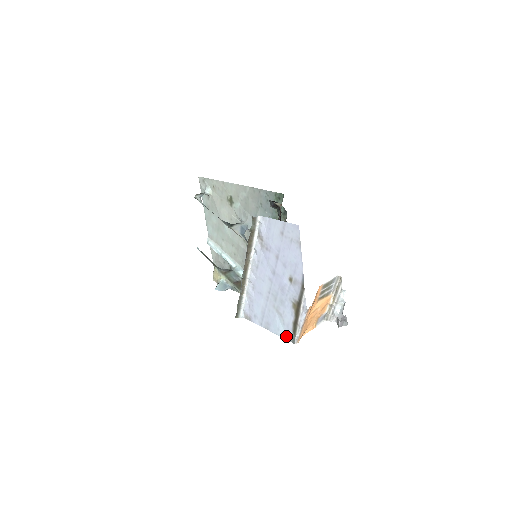
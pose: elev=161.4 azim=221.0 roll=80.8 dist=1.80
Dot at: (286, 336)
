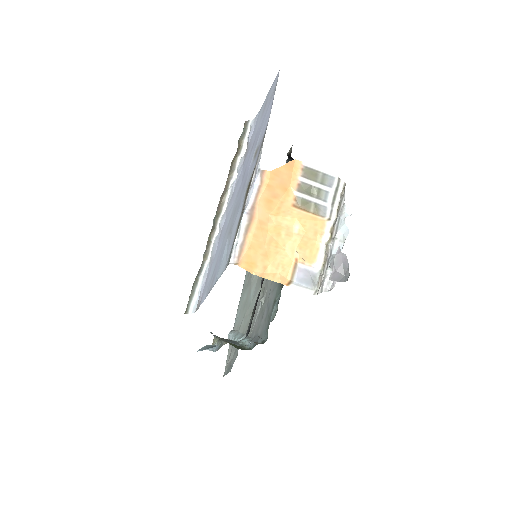
Dot at: (225, 265)
